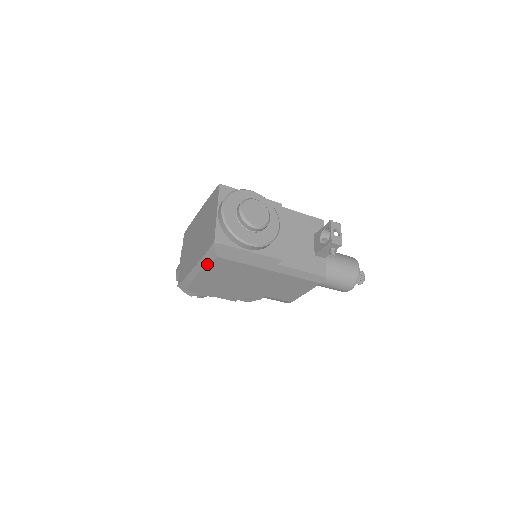
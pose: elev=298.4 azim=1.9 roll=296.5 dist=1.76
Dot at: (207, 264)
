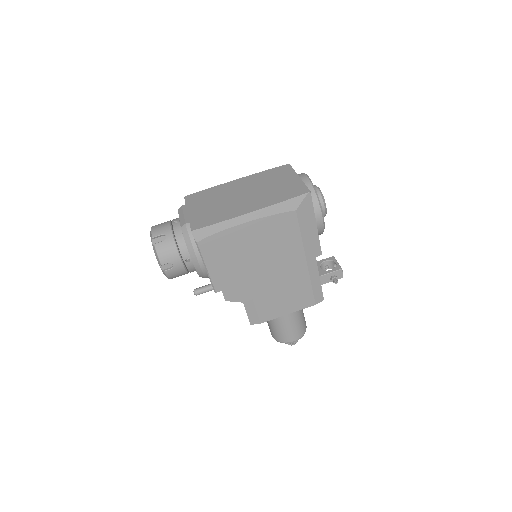
Dot at: (274, 214)
